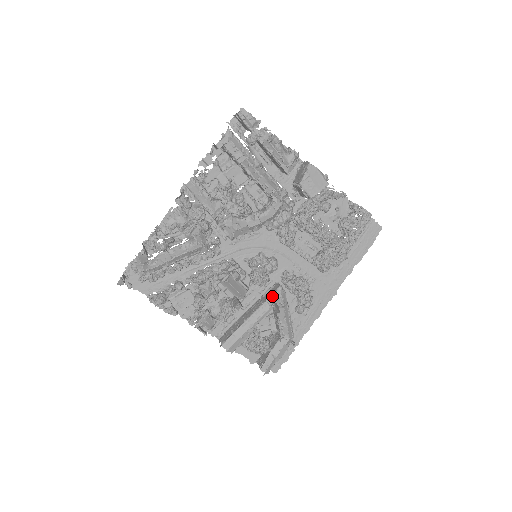
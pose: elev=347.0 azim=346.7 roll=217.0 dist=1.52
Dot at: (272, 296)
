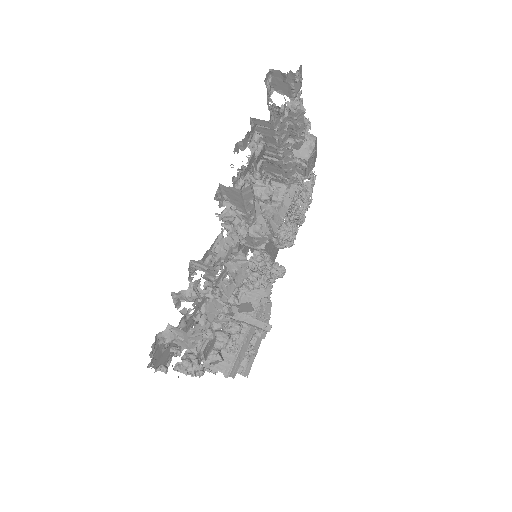
Dot at: (266, 296)
